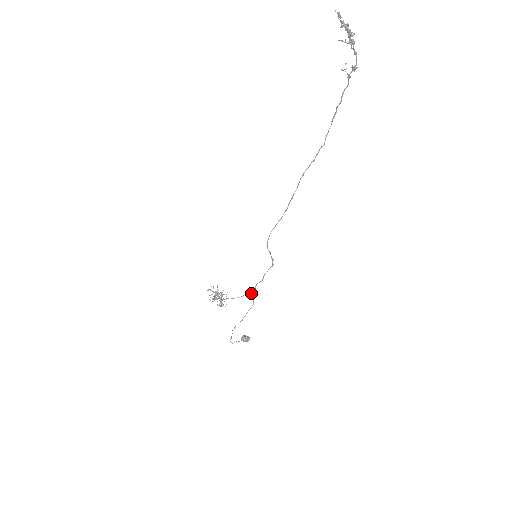
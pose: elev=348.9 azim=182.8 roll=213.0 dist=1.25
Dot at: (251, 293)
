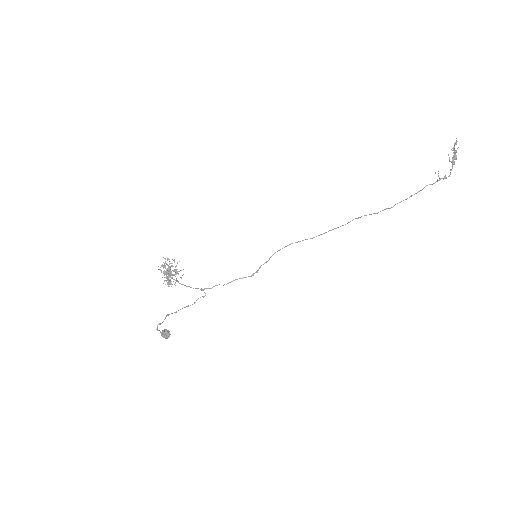
Dot at: occluded
